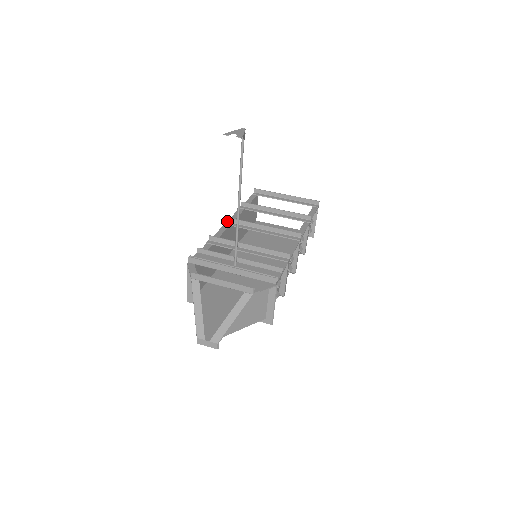
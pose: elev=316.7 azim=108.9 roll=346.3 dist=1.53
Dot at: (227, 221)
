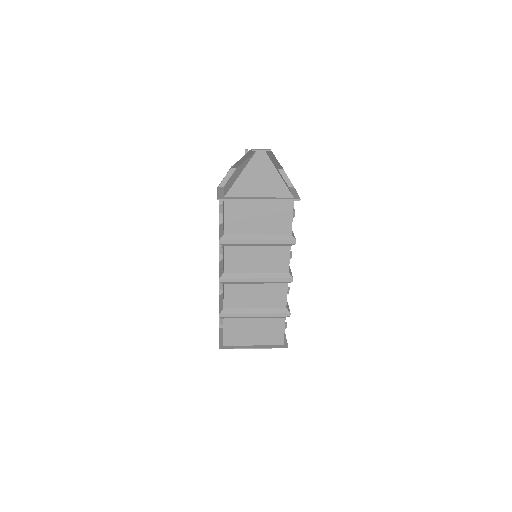
Dot at: occluded
